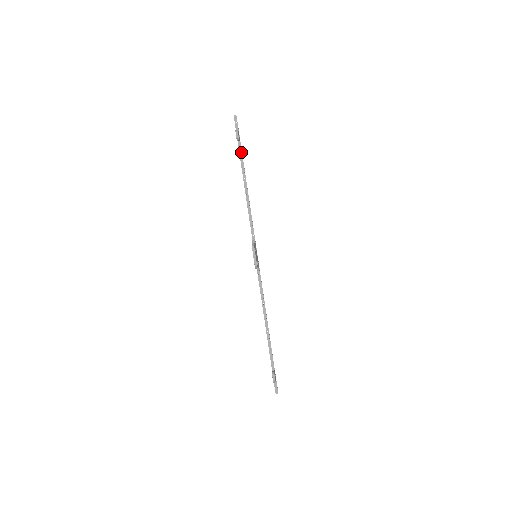
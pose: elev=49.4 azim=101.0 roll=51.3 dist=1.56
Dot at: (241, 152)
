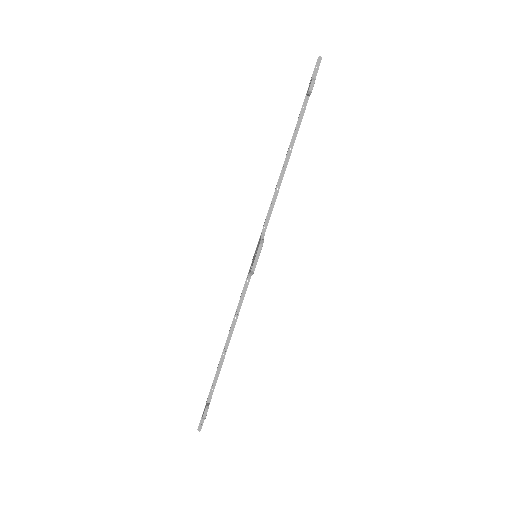
Dot at: (304, 111)
